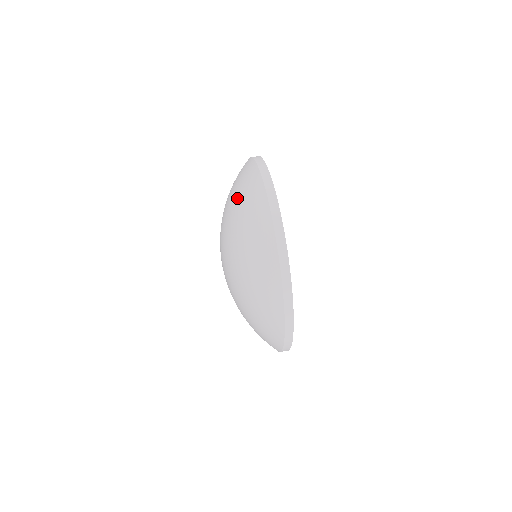
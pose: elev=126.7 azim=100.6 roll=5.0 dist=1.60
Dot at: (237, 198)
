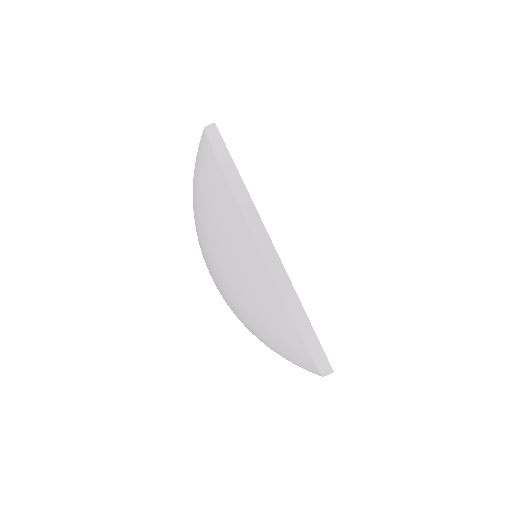
Dot at: (253, 317)
